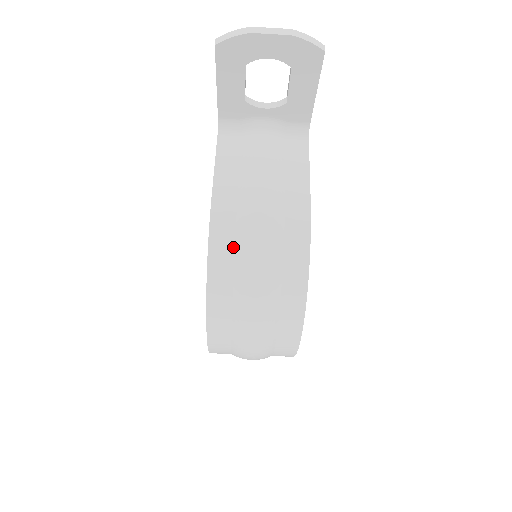
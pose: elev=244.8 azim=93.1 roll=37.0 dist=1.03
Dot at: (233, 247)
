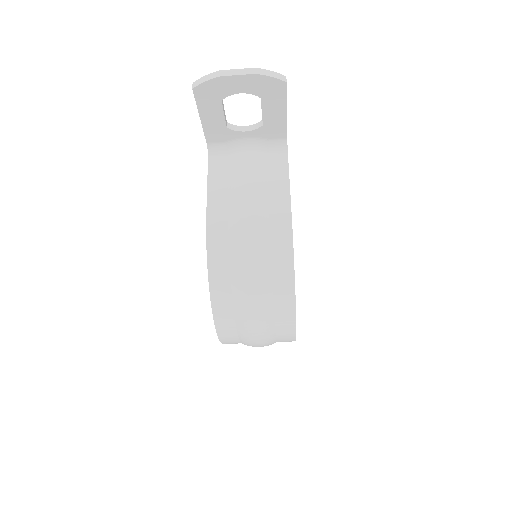
Dot at: (228, 256)
